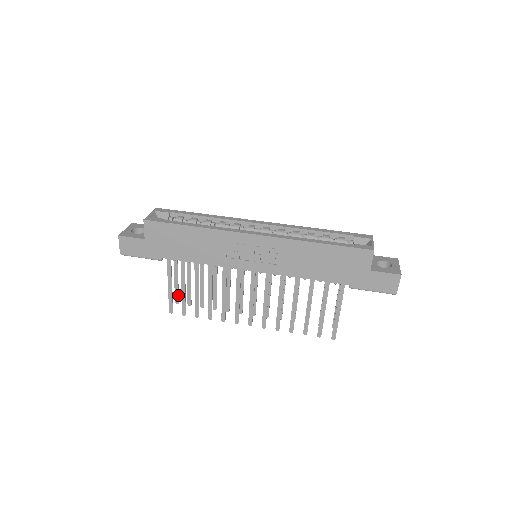
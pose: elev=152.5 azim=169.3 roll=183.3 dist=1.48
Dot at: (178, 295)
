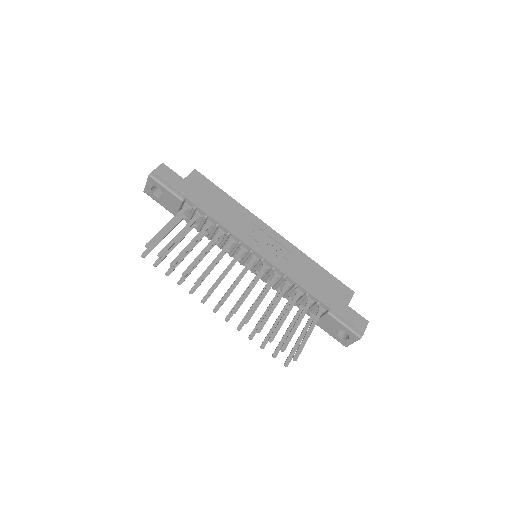
Dot at: (151, 250)
